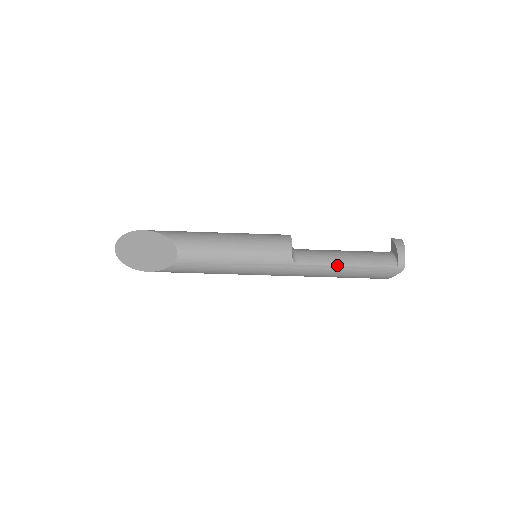
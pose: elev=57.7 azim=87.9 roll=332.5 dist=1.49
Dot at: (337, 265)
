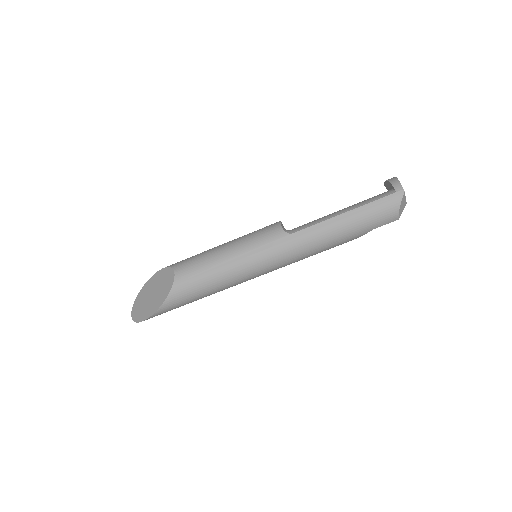
Dot at: (331, 217)
